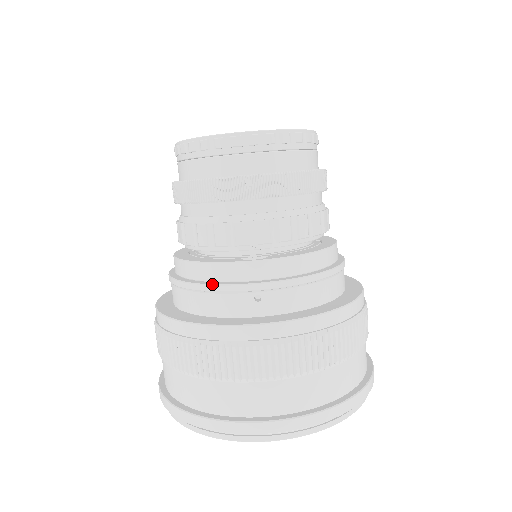
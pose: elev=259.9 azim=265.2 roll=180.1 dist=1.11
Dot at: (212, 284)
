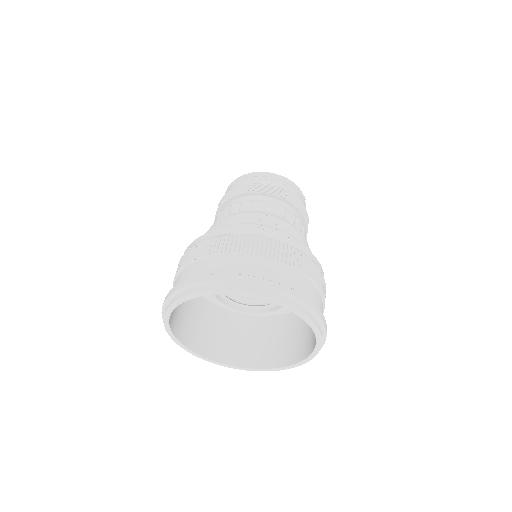
Dot at: (233, 220)
